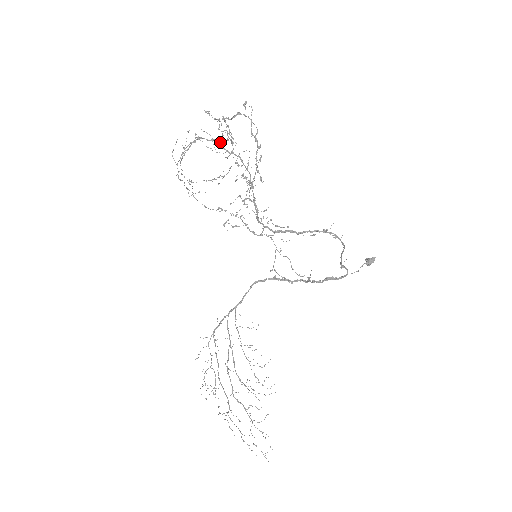
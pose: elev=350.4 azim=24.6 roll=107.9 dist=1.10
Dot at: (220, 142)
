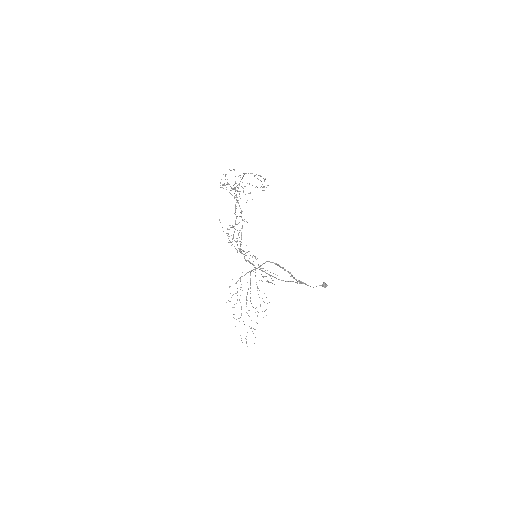
Dot at: occluded
